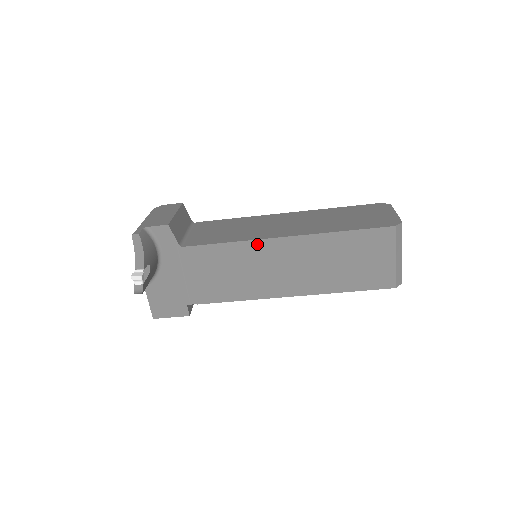
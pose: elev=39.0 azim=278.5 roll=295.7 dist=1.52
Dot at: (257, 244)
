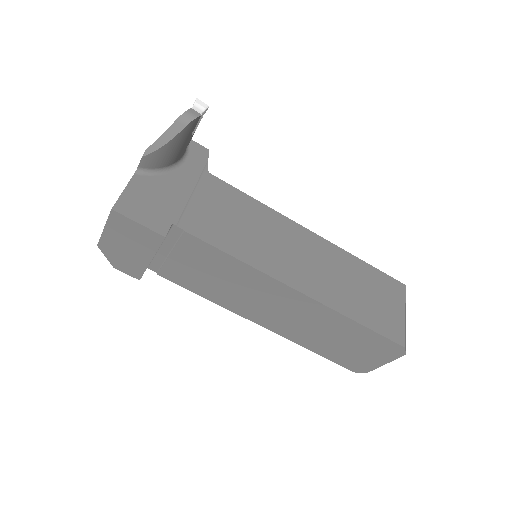
Dot at: (285, 220)
